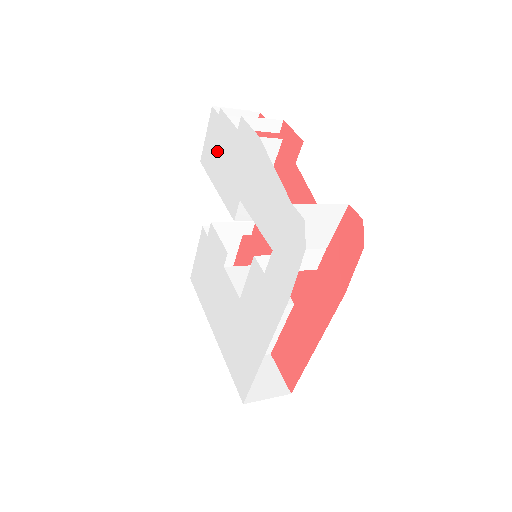
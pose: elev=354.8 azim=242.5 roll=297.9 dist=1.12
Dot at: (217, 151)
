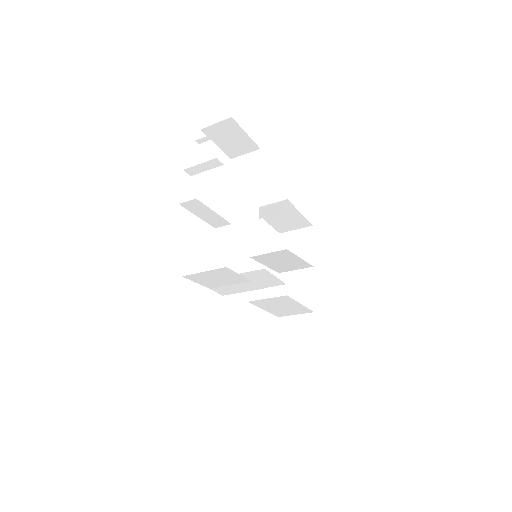
Dot at: occluded
